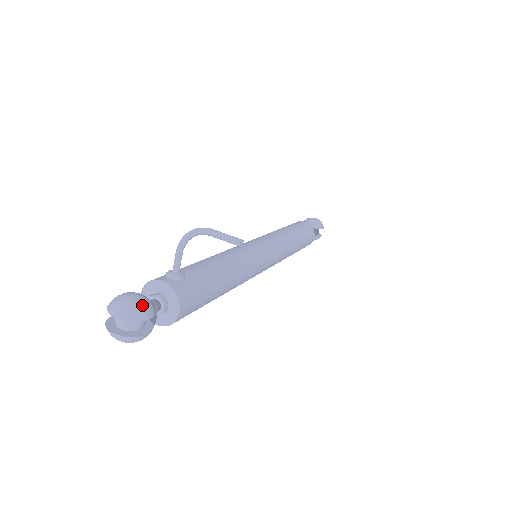
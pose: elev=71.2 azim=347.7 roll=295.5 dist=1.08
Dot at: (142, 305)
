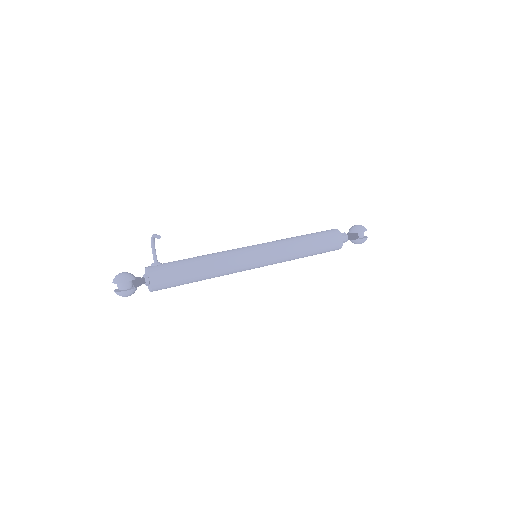
Dot at: (122, 276)
